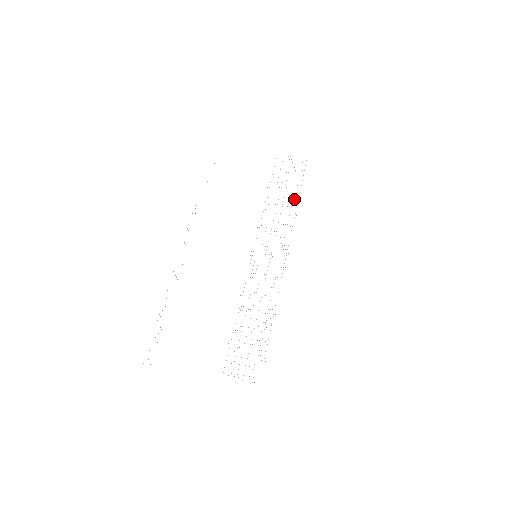
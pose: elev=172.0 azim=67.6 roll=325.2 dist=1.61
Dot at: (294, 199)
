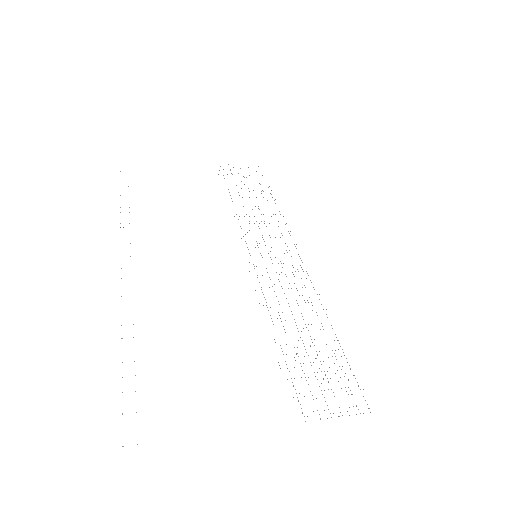
Dot at: occluded
